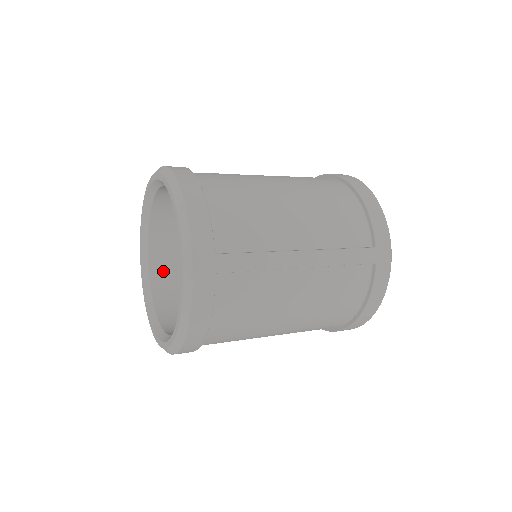
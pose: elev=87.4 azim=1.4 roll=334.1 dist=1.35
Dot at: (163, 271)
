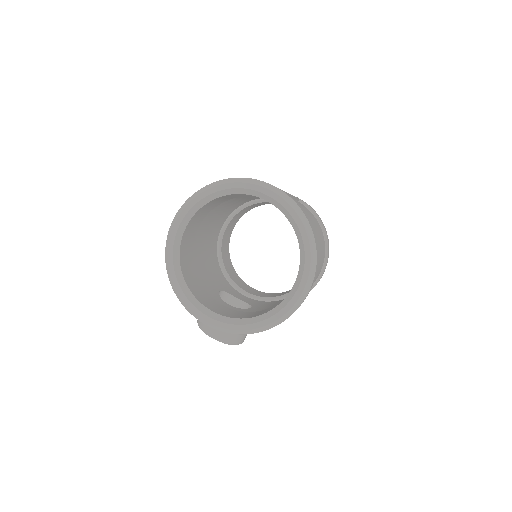
Dot at: (228, 314)
